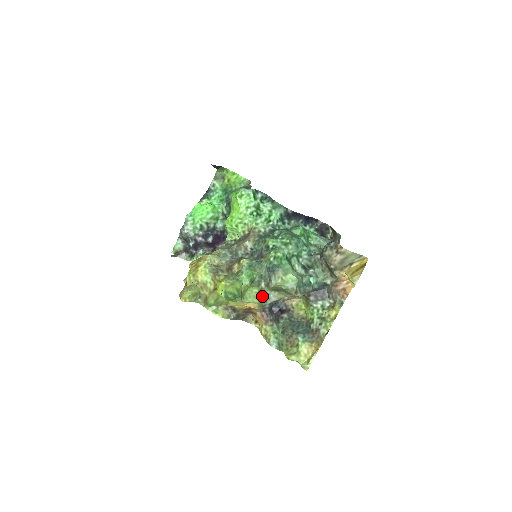
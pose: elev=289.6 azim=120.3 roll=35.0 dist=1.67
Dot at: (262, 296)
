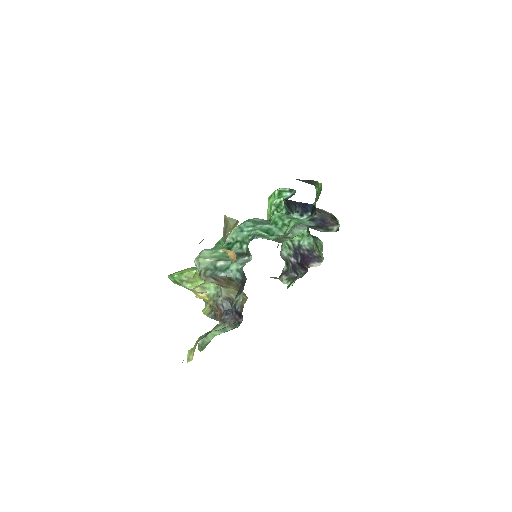
Dot at: (218, 290)
